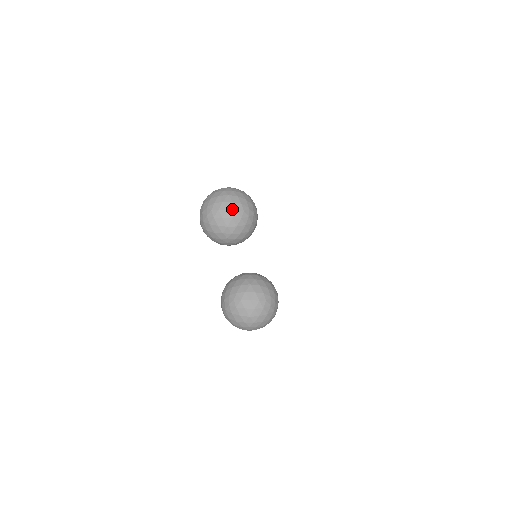
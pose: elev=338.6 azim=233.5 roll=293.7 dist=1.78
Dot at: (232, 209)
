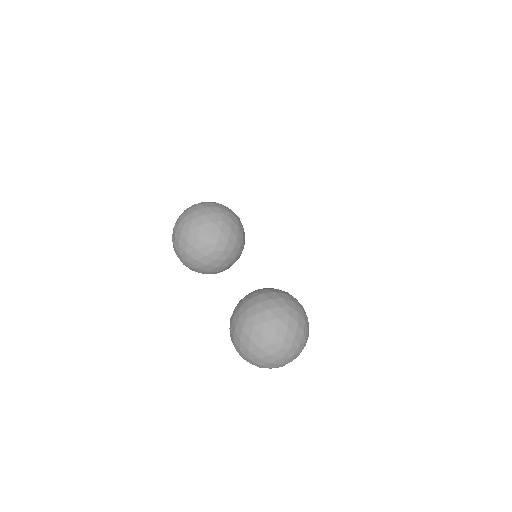
Dot at: (209, 213)
